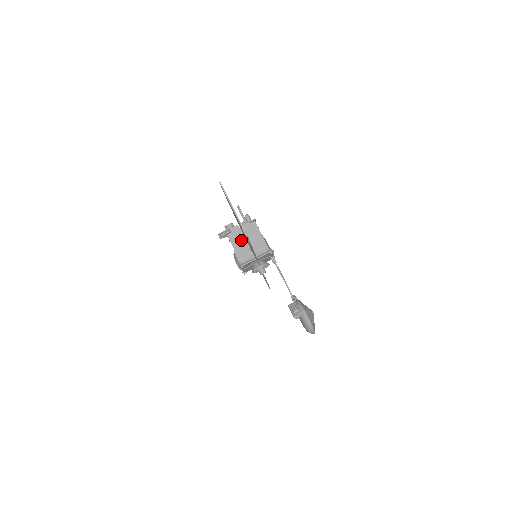
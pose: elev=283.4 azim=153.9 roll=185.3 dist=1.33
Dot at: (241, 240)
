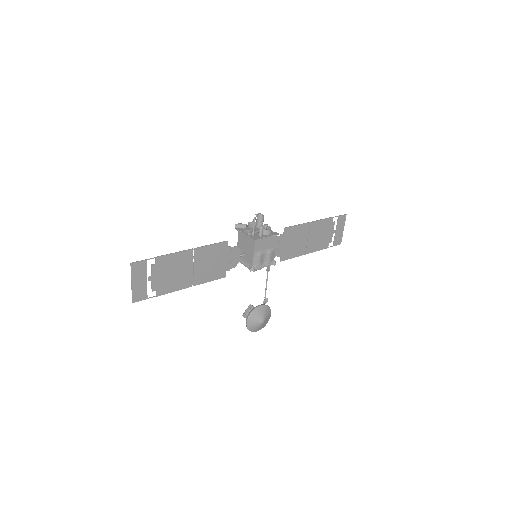
Dot at: (243, 242)
